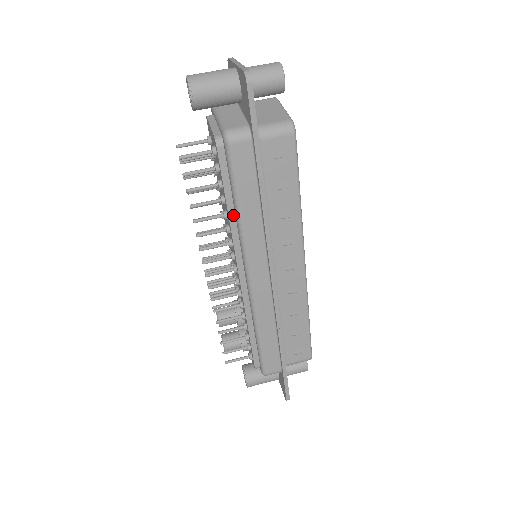
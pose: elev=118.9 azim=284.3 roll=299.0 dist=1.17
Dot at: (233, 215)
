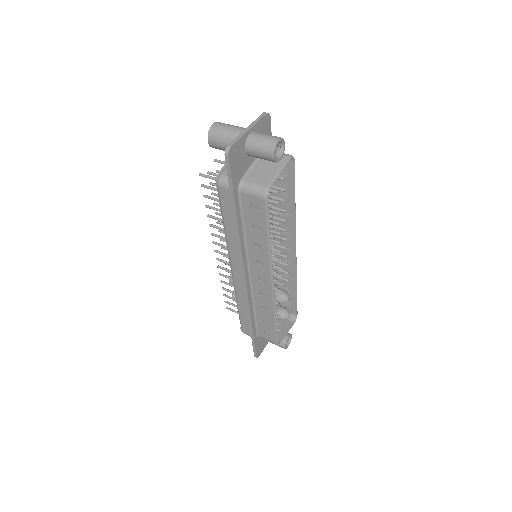
Dot at: occluded
